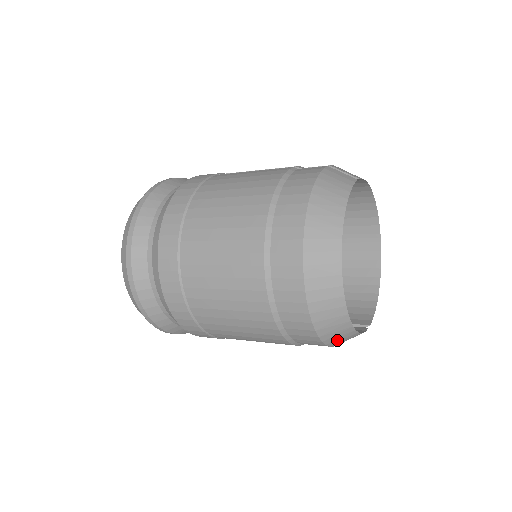
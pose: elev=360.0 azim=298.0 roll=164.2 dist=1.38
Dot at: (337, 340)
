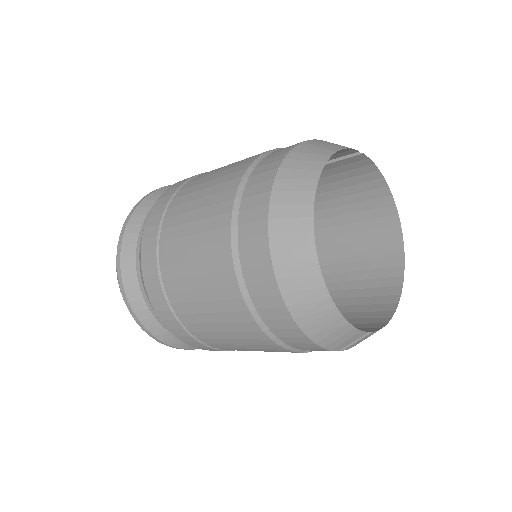
Dot at: (315, 324)
